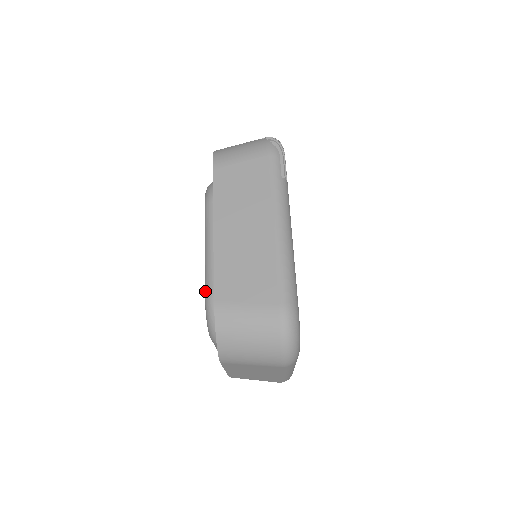
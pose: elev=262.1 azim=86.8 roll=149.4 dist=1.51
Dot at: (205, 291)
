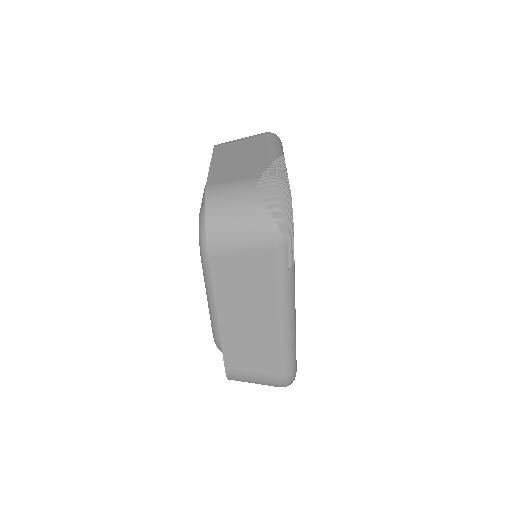
Dot at: (213, 335)
